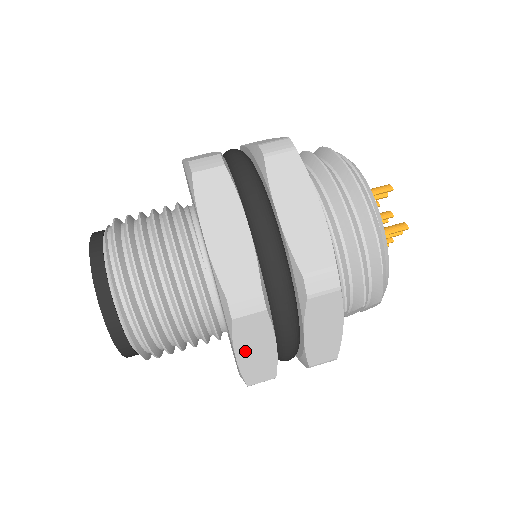
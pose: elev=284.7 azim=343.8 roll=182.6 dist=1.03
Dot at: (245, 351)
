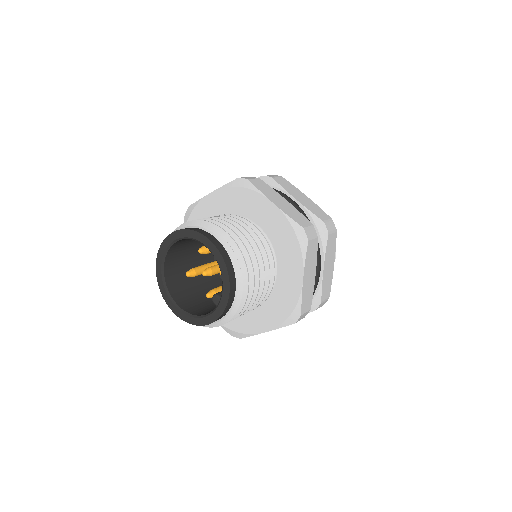
Dot at: (306, 274)
